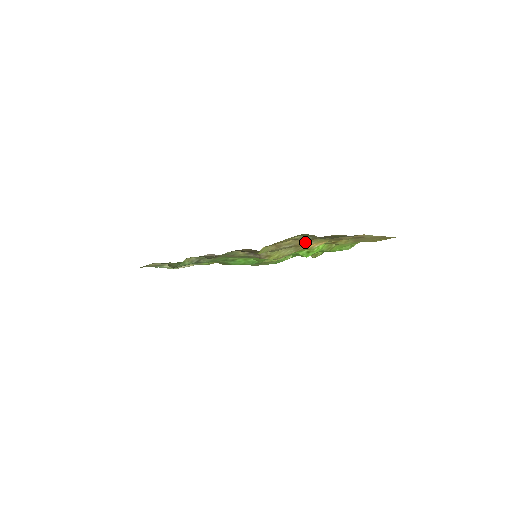
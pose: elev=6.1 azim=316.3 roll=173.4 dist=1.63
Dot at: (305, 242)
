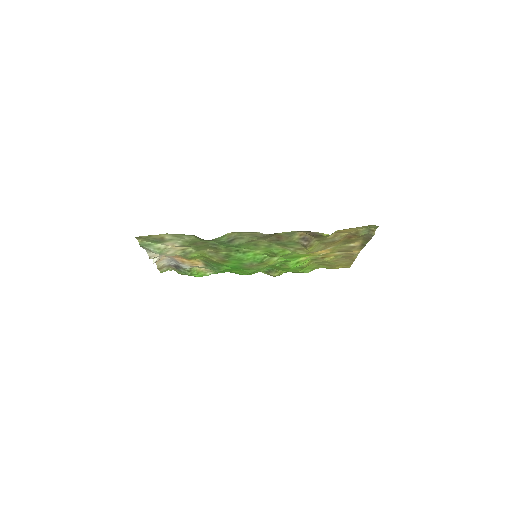
Dot at: (337, 242)
